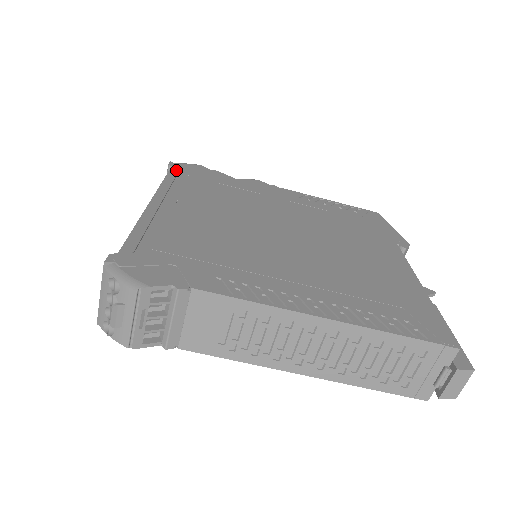
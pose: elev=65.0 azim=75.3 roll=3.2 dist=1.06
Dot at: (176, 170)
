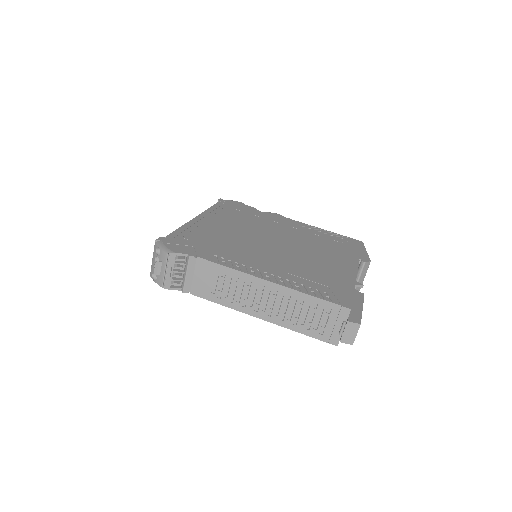
Dot at: (221, 203)
